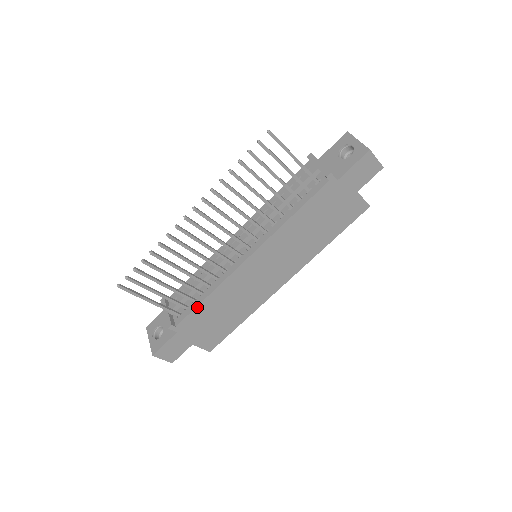
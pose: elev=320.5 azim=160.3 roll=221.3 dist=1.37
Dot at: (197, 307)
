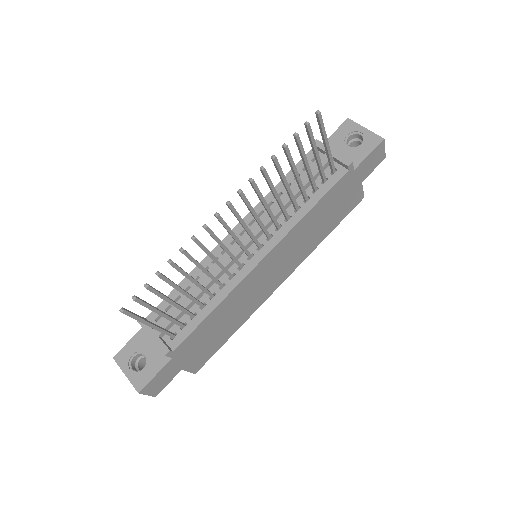
Dot at: (200, 324)
